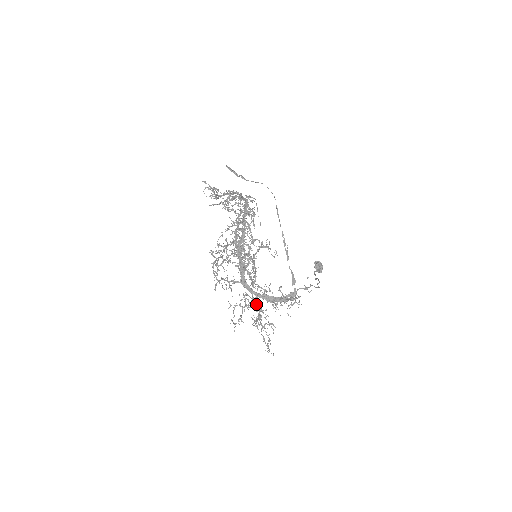
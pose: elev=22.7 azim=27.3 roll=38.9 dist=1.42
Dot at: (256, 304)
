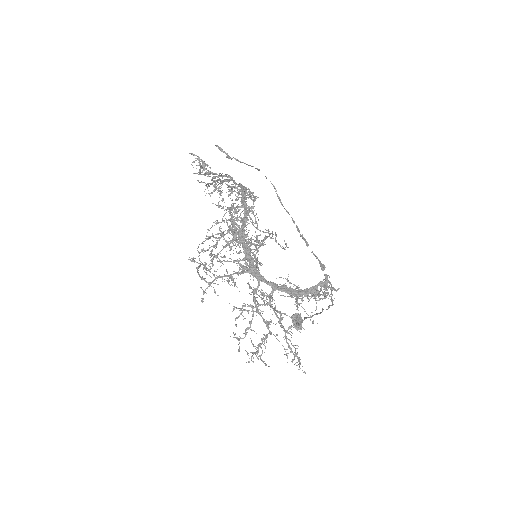
Dot at: (262, 317)
